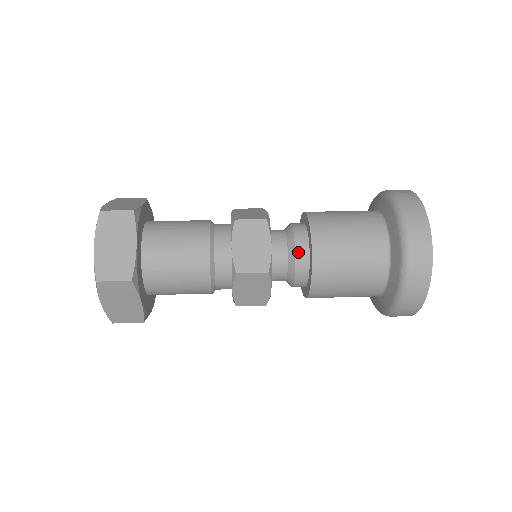
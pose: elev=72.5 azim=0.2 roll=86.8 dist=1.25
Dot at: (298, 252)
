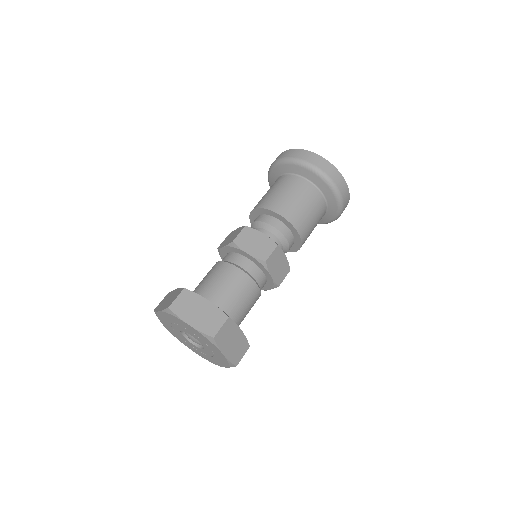
Dot at: (275, 226)
